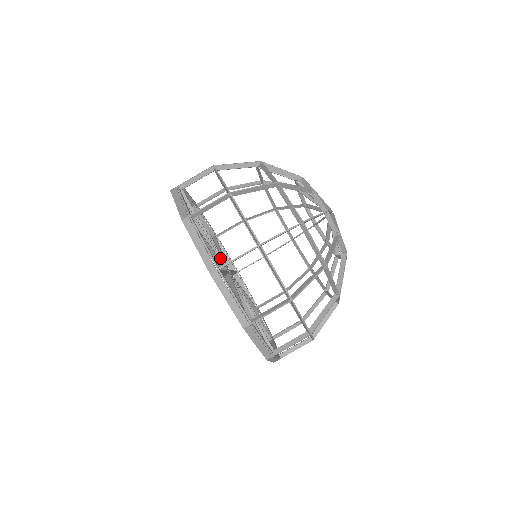
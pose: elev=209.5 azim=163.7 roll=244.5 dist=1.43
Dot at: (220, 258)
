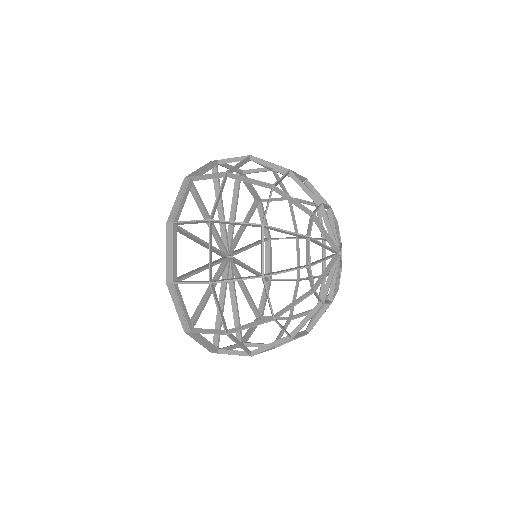
Dot at: (222, 245)
